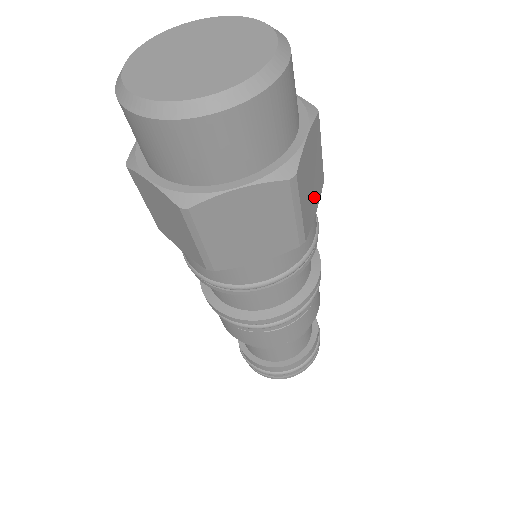
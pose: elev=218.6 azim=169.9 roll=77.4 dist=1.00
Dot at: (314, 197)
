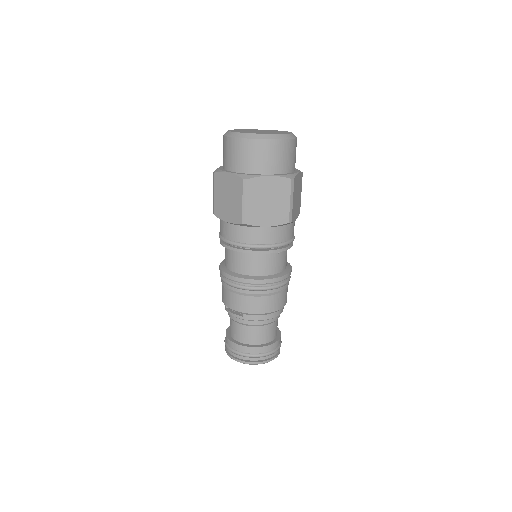
Dot at: (269, 215)
